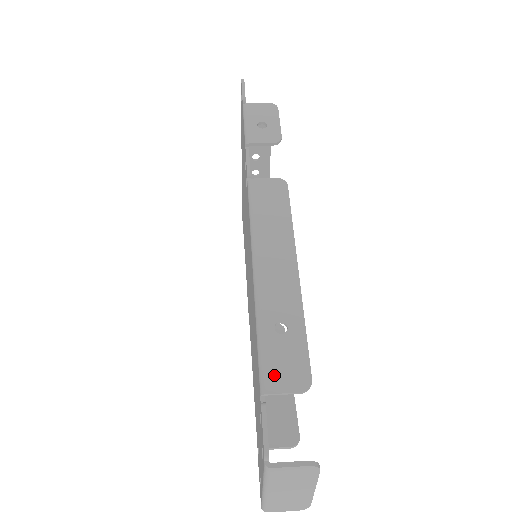
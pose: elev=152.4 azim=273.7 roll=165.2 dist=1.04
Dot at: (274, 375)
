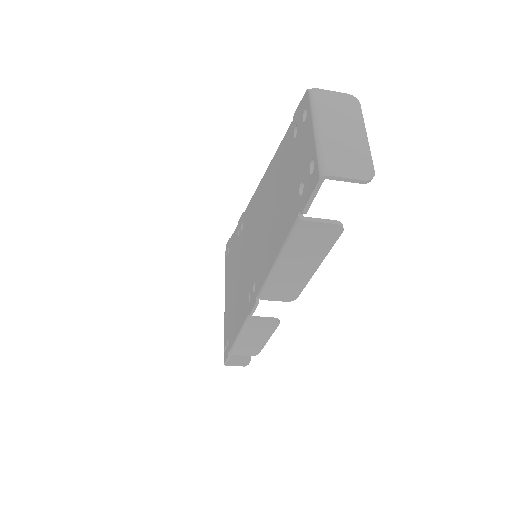
Dot at: occluded
